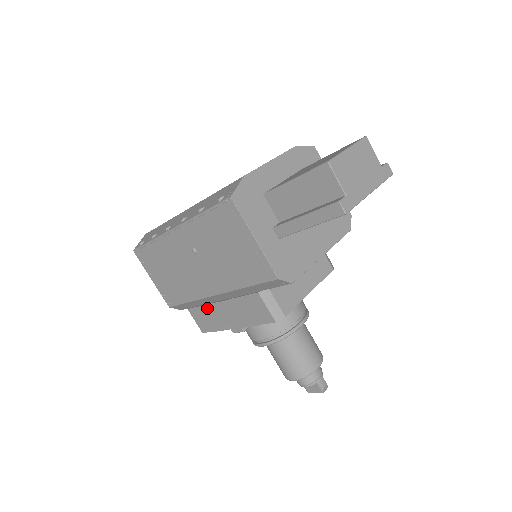
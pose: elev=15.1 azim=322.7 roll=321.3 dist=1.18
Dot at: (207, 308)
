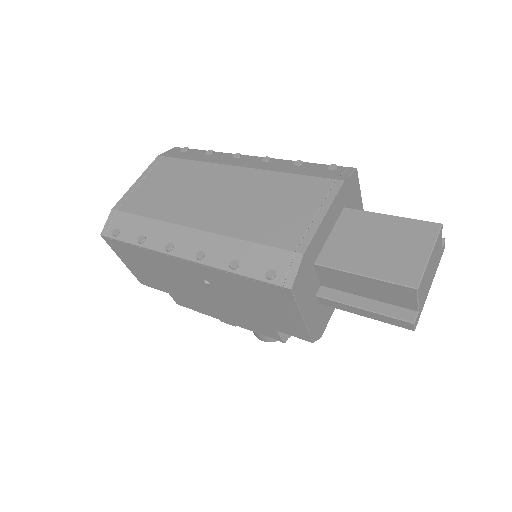
Dot at: occluded
